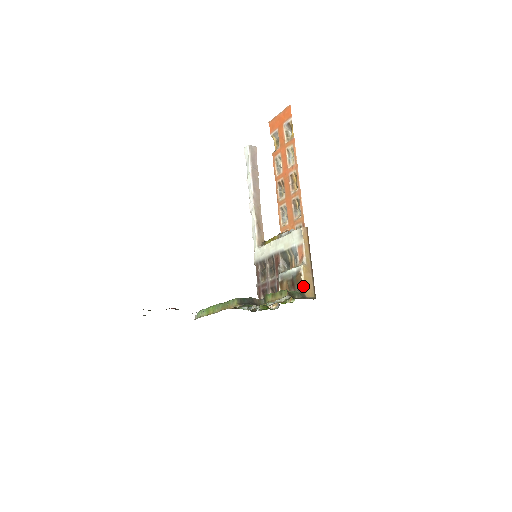
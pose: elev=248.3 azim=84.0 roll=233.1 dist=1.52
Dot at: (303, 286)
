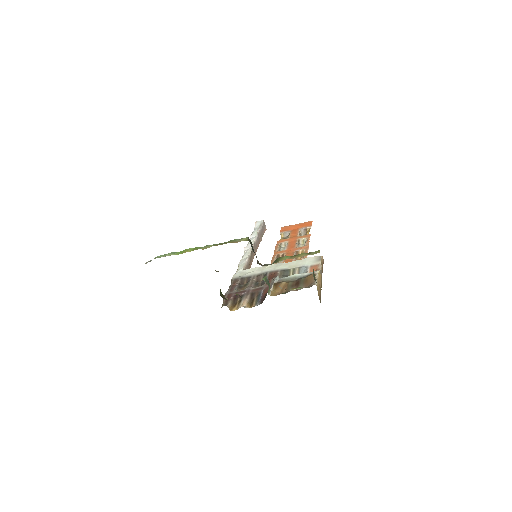
Dot at: (315, 282)
